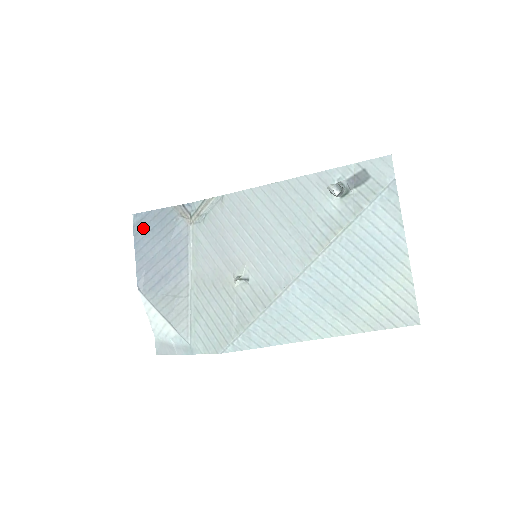
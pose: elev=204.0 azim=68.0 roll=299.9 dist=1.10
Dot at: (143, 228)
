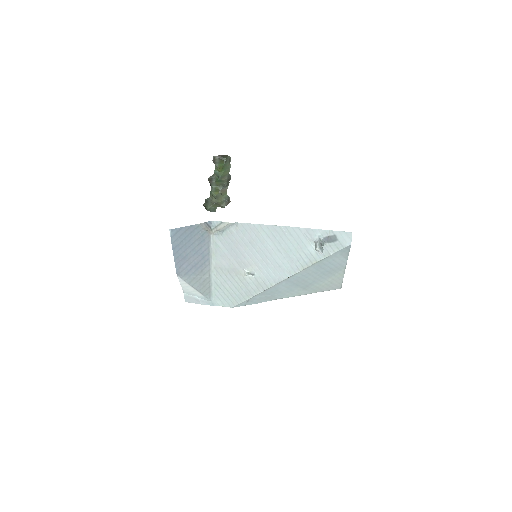
Dot at: (178, 238)
